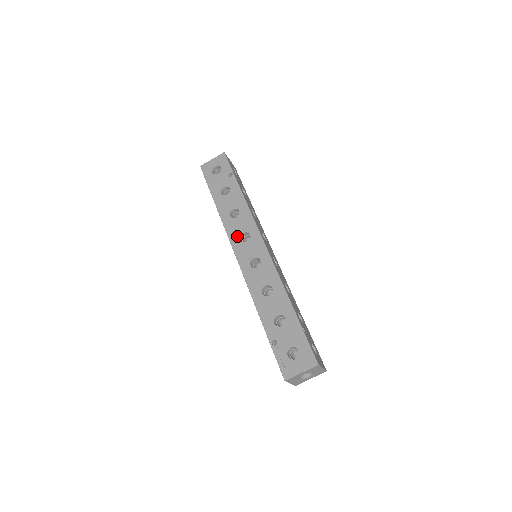
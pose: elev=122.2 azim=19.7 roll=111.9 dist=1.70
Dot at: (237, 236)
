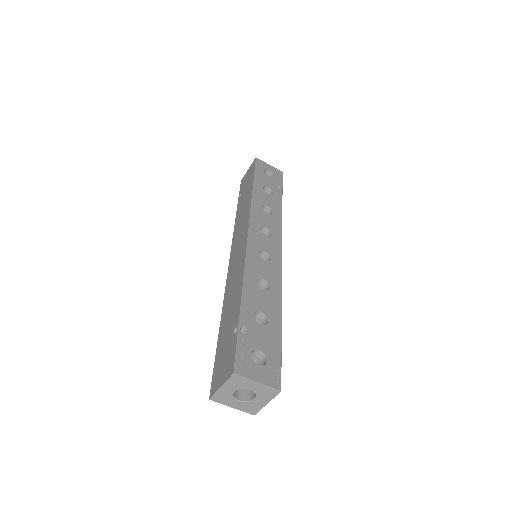
Dot at: (259, 223)
